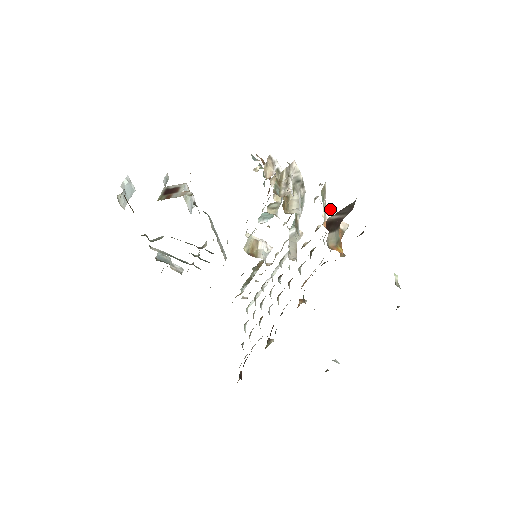
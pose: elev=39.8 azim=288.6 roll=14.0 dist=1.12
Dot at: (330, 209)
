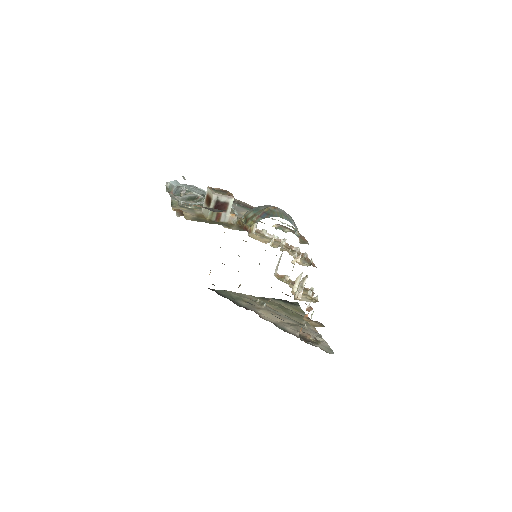
Dot at: occluded
